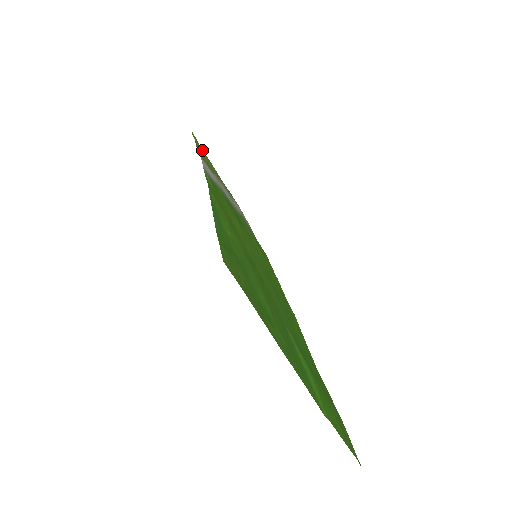
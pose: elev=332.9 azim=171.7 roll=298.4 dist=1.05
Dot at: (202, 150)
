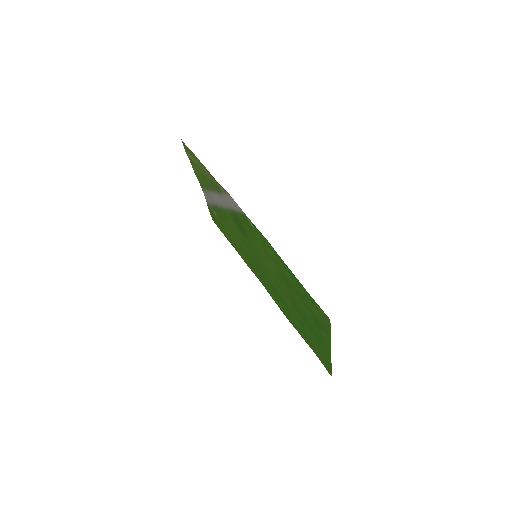
Dot at: (188, 154)
